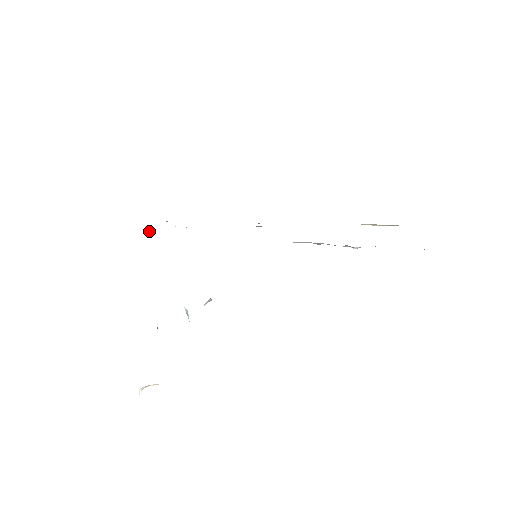
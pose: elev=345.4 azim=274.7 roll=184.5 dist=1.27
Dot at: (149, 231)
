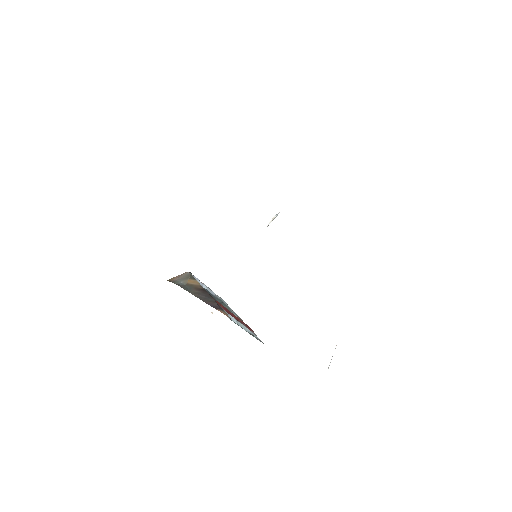
Dot at: occluded
